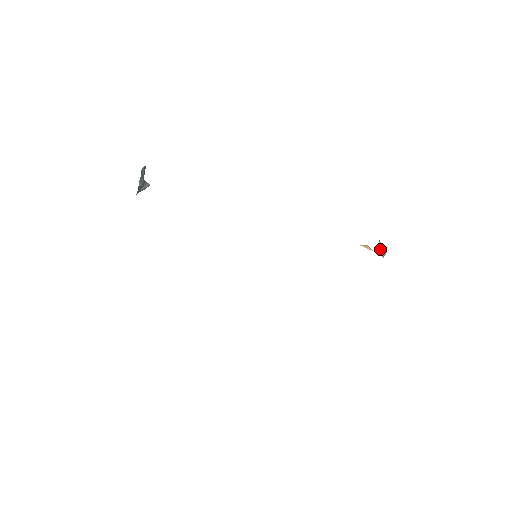
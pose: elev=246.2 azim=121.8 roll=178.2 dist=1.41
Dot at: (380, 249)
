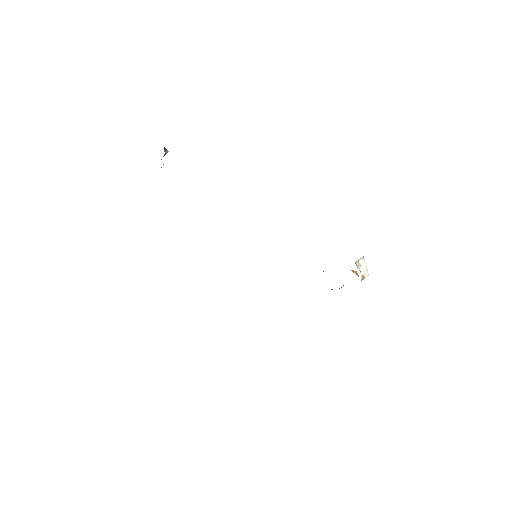
Dot at: (362, 268)
